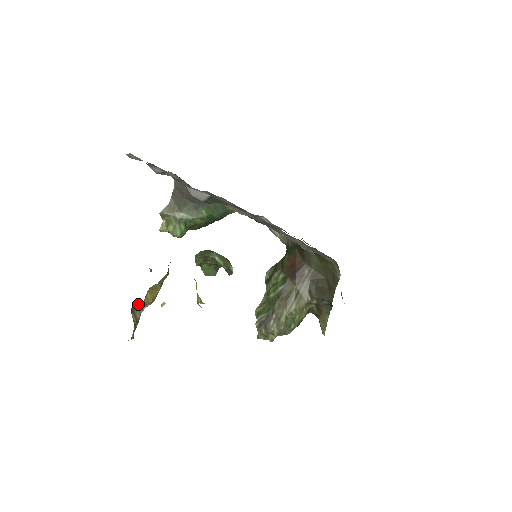
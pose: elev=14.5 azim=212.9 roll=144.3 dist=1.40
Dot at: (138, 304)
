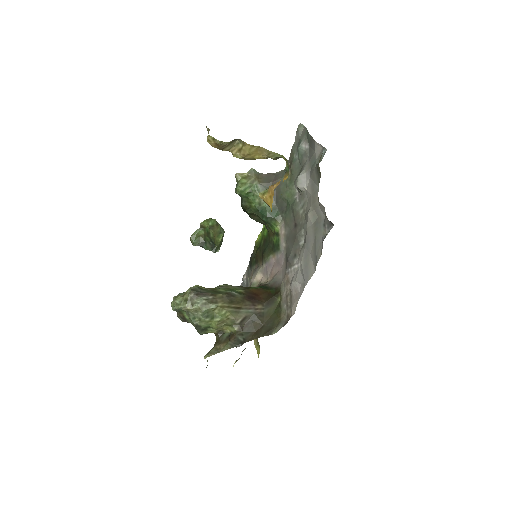
Dot at: (238, 145)
